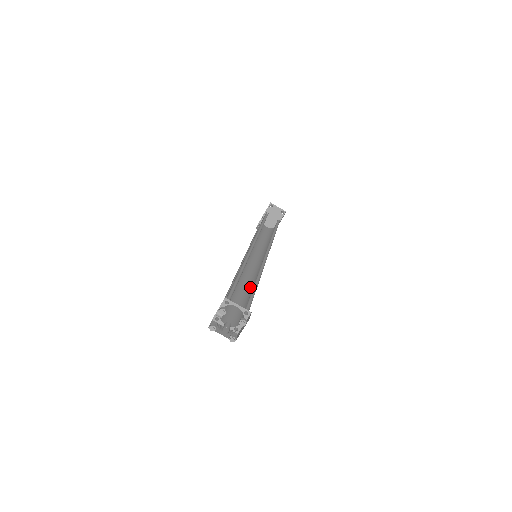
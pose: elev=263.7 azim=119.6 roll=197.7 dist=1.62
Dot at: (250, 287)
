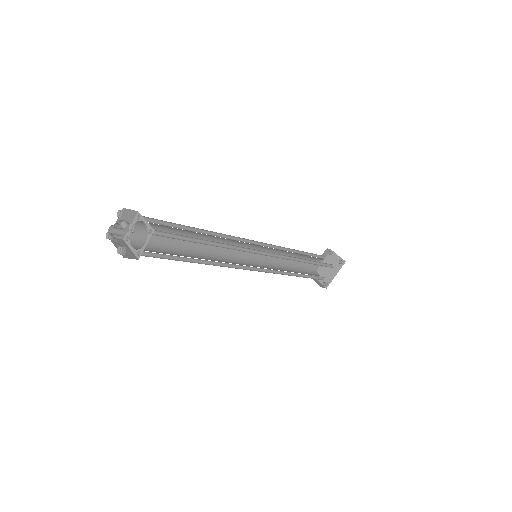
Dot at: occluded
